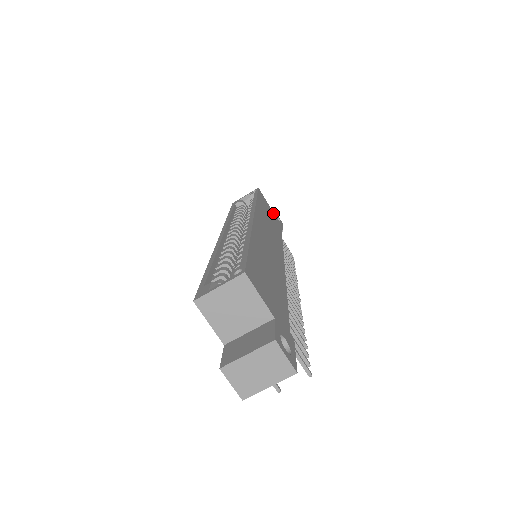
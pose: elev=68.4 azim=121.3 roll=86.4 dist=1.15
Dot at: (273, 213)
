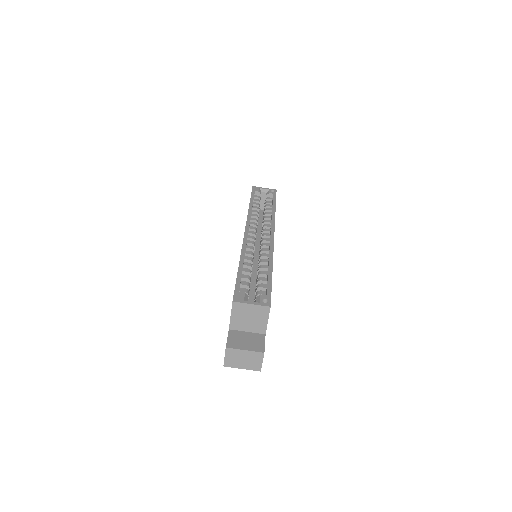
Dot at: occluded
